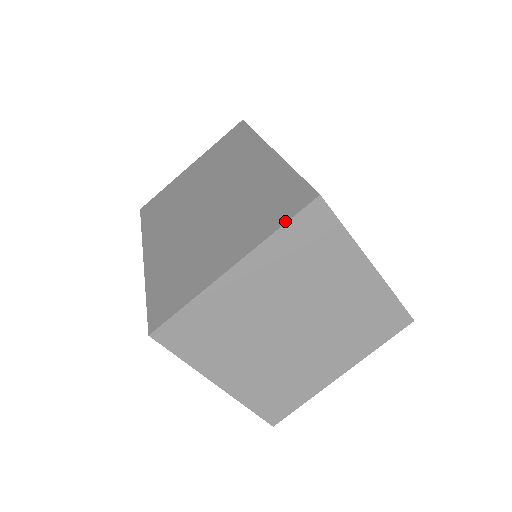
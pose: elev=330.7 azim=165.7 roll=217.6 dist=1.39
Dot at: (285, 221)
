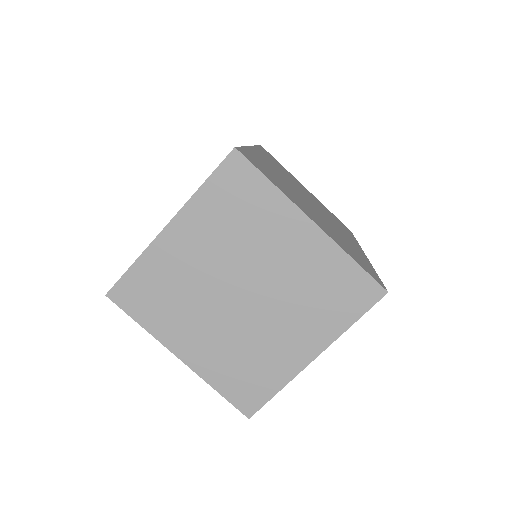
Dot at: (208, 177)
